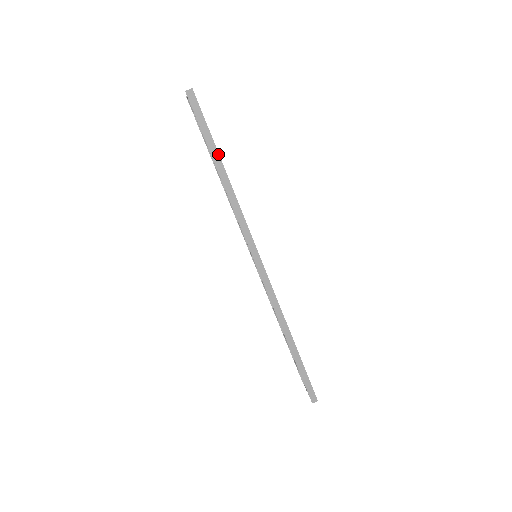
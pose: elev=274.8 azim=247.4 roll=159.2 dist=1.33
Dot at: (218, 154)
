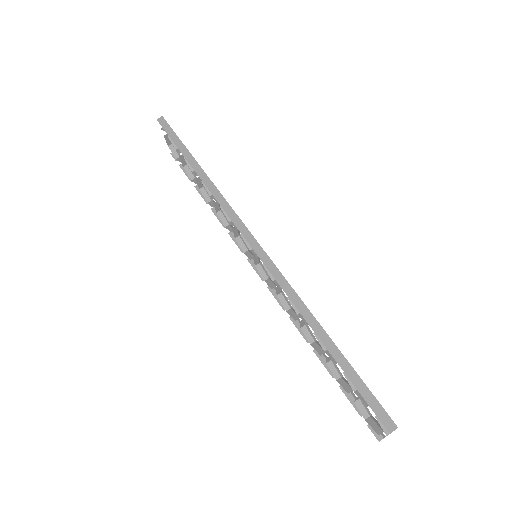
Dot at: (190, 154)
